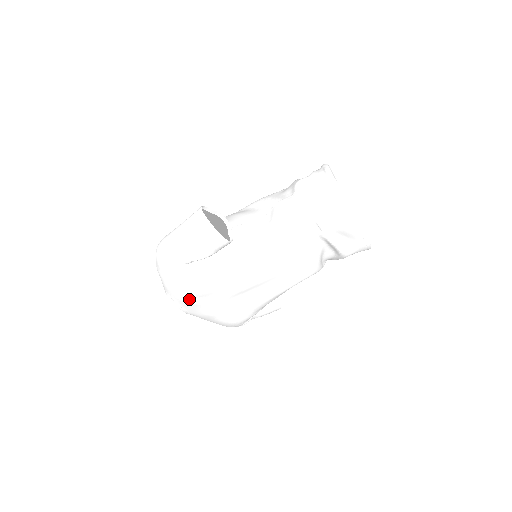
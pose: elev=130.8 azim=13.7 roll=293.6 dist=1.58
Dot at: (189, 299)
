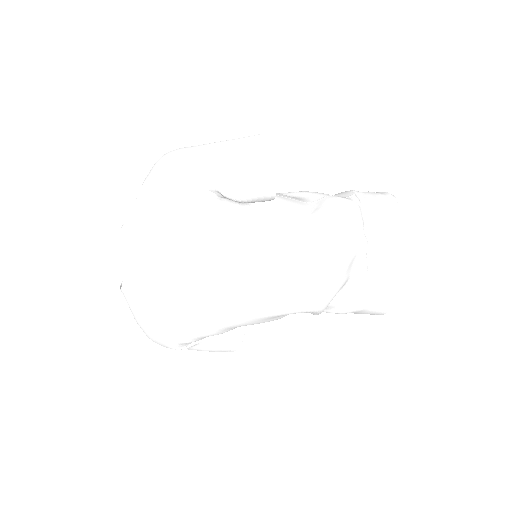
Dot at: (162, 252)
